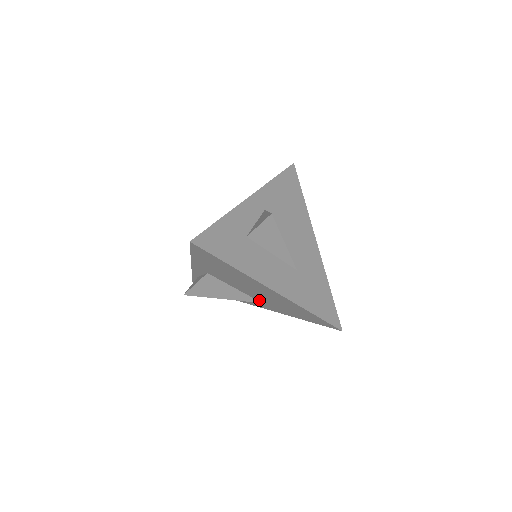
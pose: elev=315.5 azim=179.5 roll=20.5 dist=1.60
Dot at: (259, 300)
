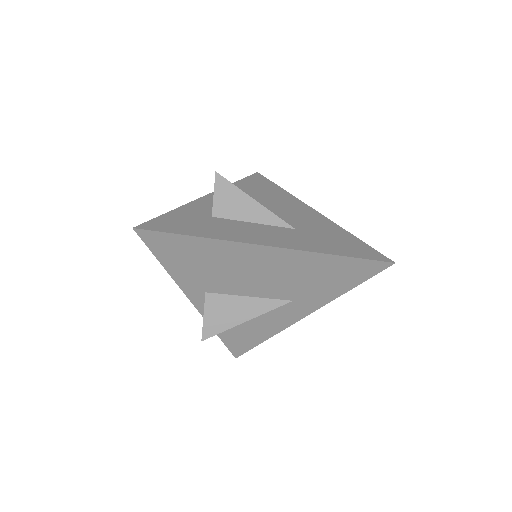
Dot at: (285, 297)
